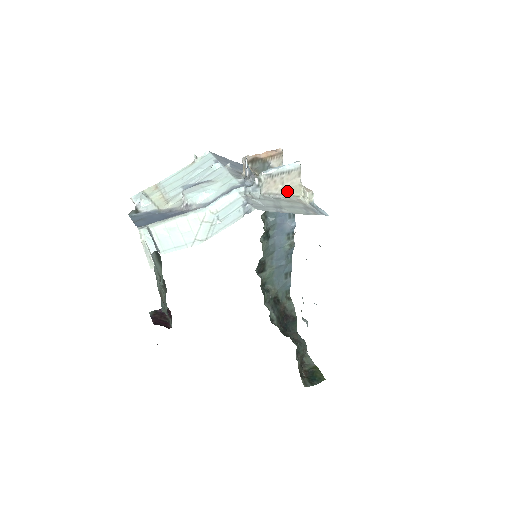
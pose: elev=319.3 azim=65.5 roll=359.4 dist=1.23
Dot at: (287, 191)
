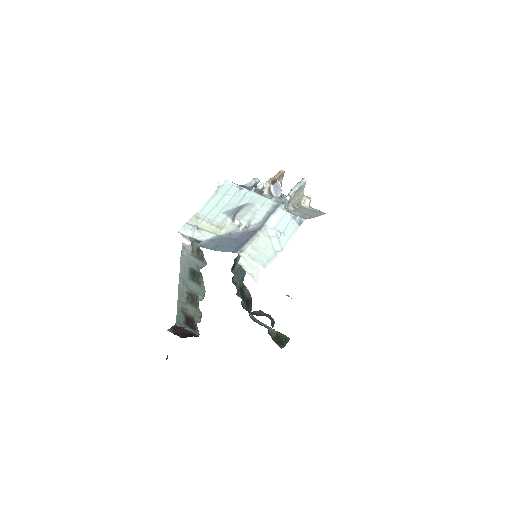
Dot at: (297, 201)
